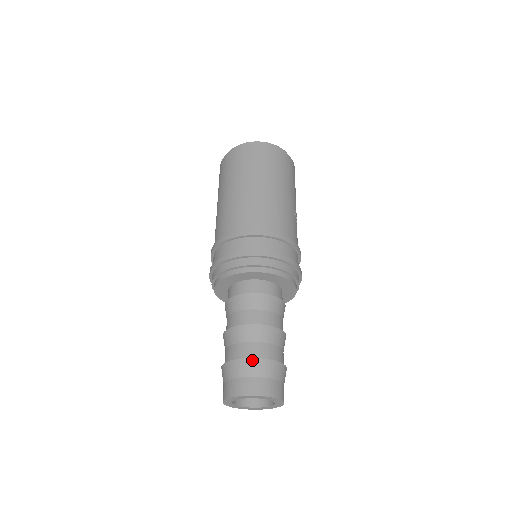
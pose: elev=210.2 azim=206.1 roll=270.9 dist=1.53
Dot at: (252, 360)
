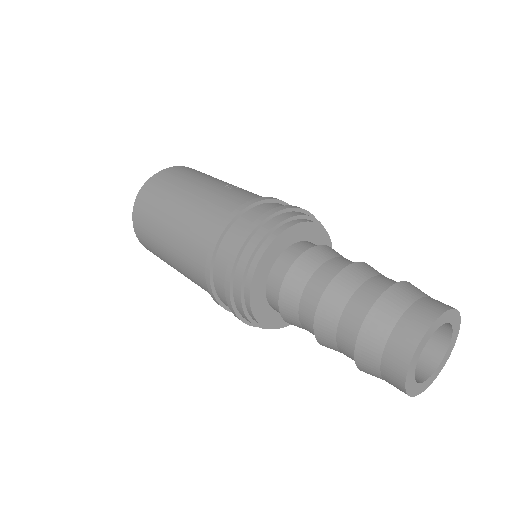
Dot at: (366, 323)
